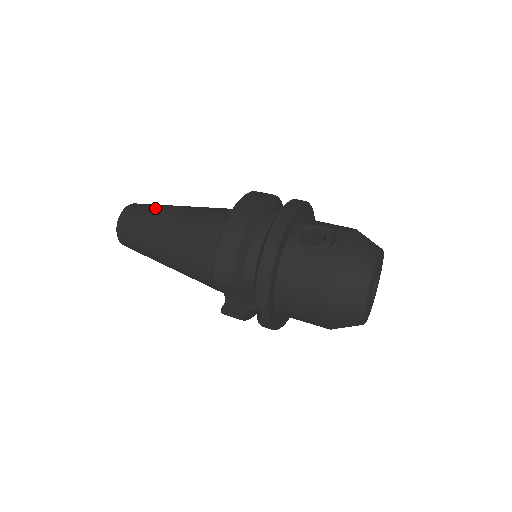
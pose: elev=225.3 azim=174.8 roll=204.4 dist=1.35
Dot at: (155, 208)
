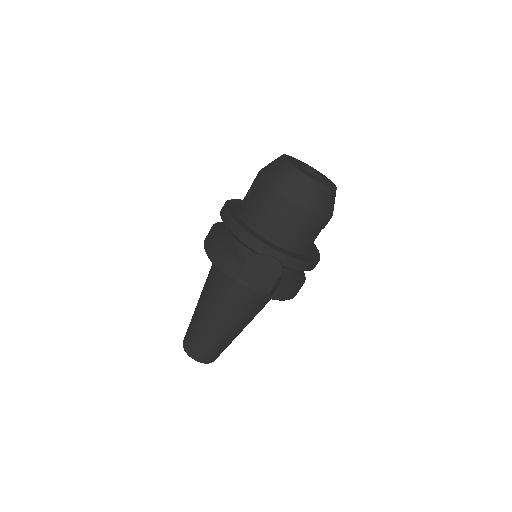
Dot at: occluded
